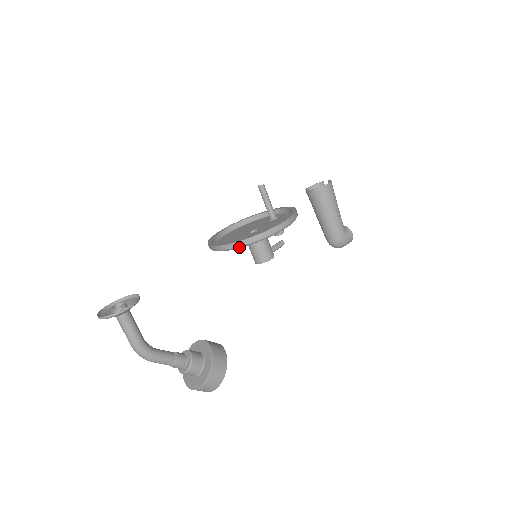
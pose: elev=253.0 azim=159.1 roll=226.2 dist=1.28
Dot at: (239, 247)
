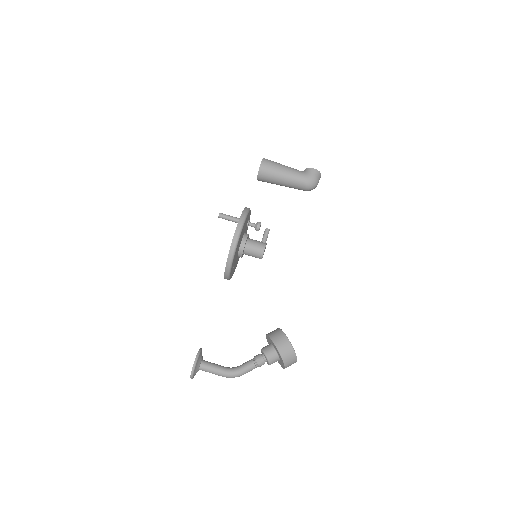
Dot at: (230, 268)
